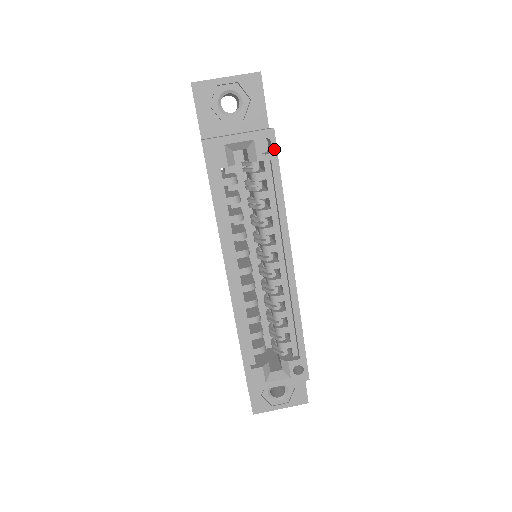
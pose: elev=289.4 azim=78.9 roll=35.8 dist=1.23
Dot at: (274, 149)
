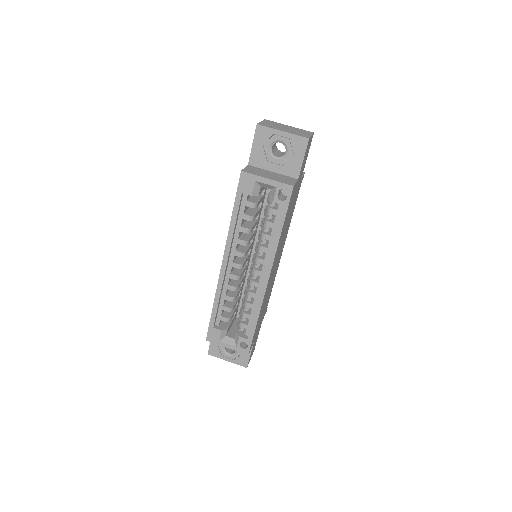
Dot at: (288, 200)
